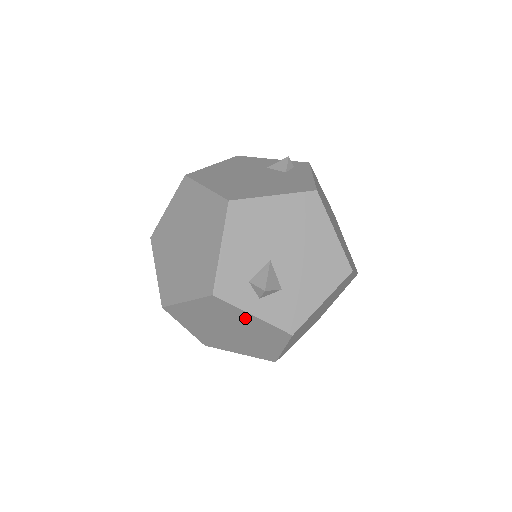
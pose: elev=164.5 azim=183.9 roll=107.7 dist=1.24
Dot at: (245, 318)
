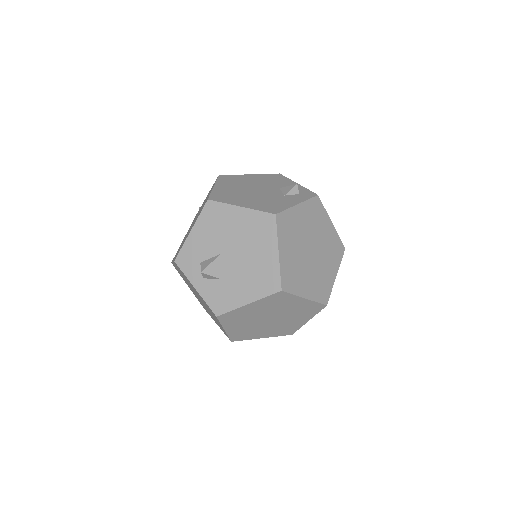
Dot at: occluded
